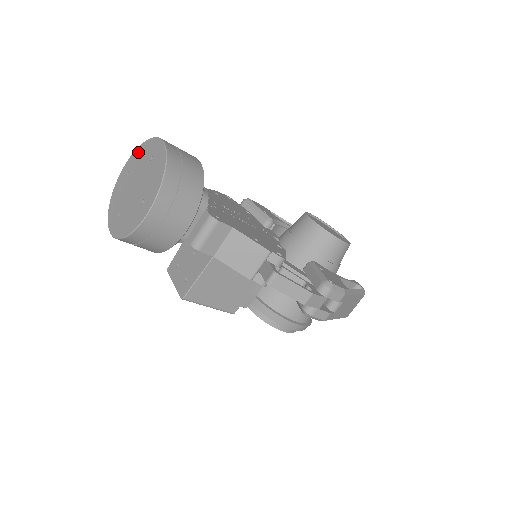
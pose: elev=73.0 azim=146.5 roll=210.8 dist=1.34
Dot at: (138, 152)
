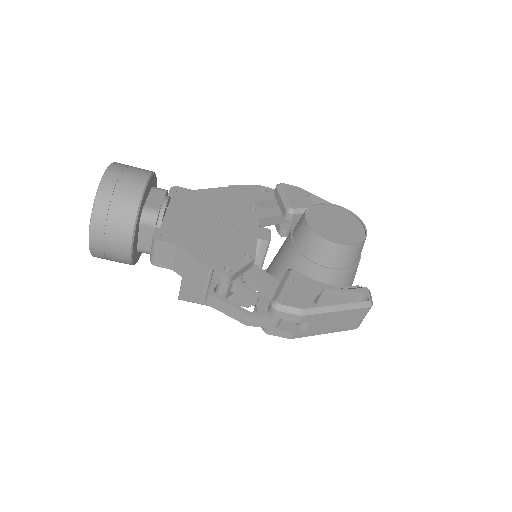
Dot at: occluded
